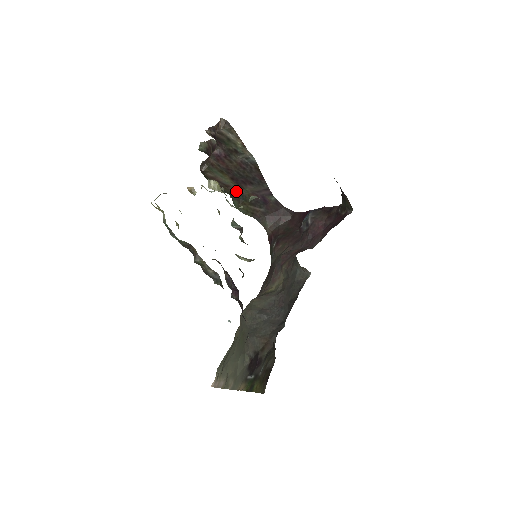
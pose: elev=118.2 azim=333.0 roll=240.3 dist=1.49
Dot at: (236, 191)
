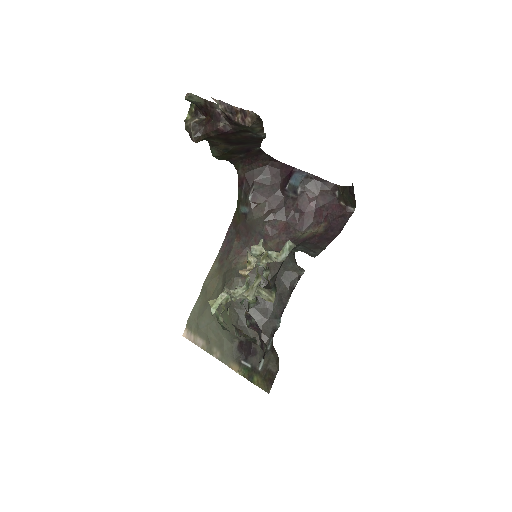
Dot at: (221, 145)
